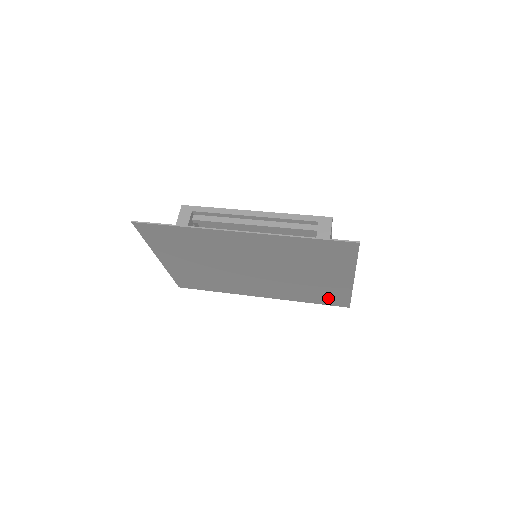
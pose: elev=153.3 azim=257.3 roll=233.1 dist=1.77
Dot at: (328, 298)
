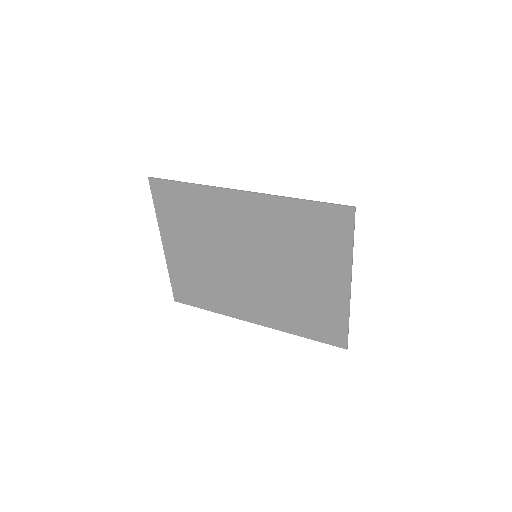
Dot at: (323, 327)
